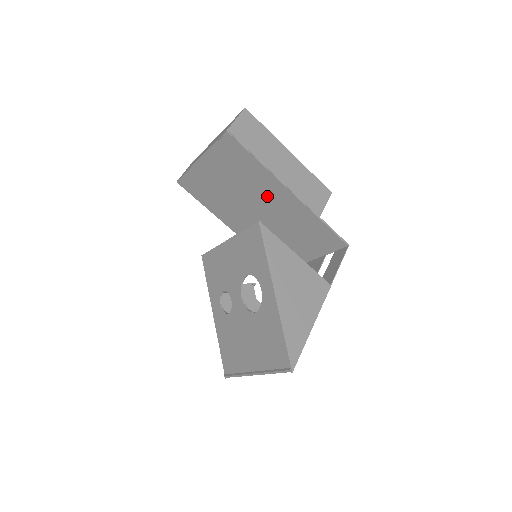
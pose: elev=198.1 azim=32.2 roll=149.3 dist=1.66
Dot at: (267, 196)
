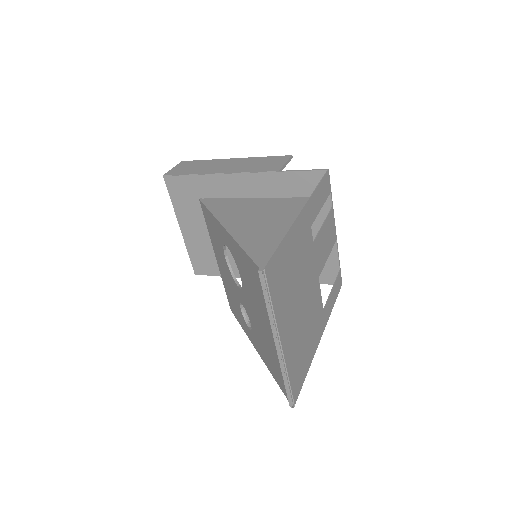
Dot at: occluded
